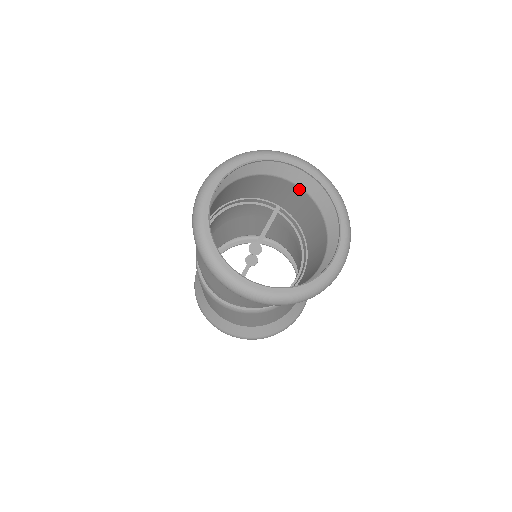
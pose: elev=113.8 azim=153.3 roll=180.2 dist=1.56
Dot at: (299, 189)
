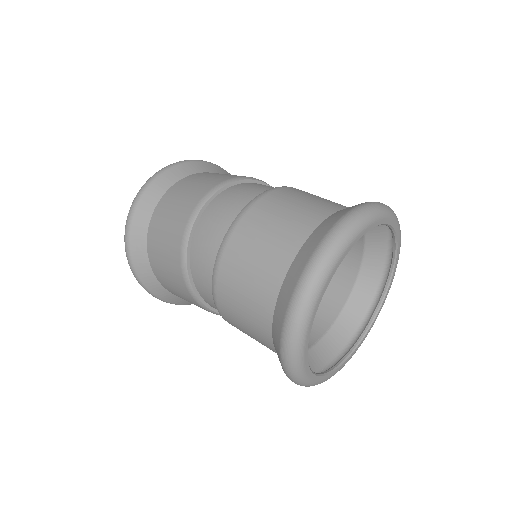
Dot at: (361, 239)
